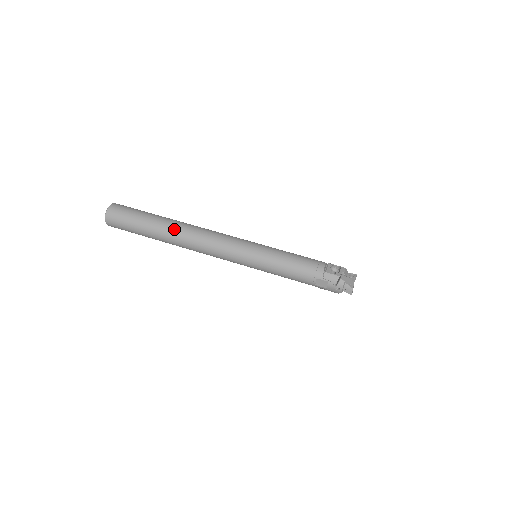
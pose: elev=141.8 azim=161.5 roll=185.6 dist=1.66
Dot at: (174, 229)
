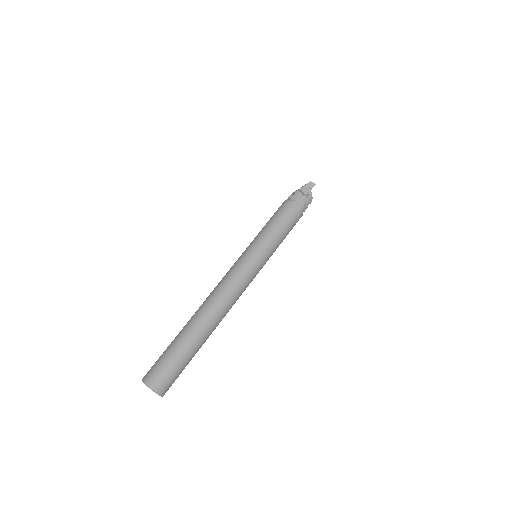
Dot at: (197, 316)
